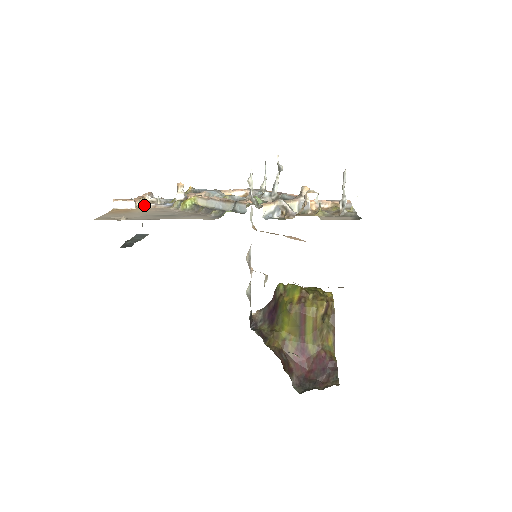
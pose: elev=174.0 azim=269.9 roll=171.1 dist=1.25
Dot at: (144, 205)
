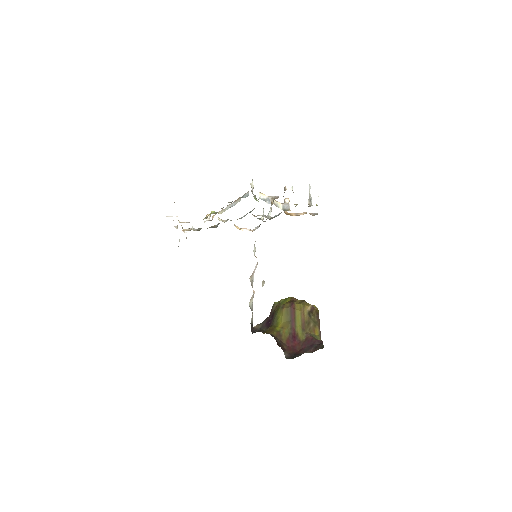
Dot at: occluded
